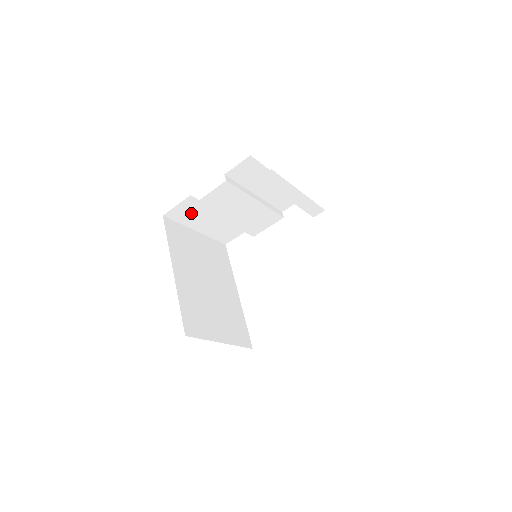
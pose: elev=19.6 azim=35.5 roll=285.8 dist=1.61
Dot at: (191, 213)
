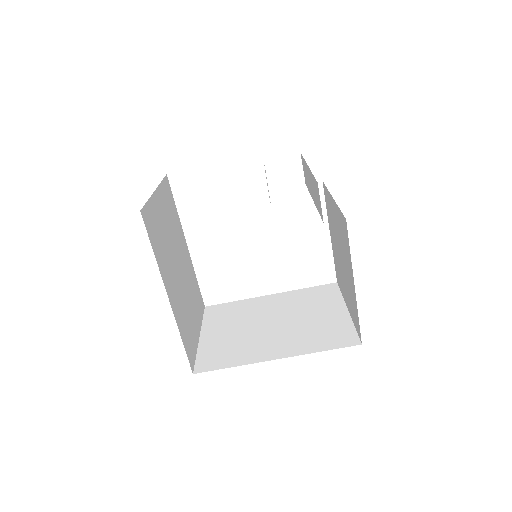
Dot at: occluded
